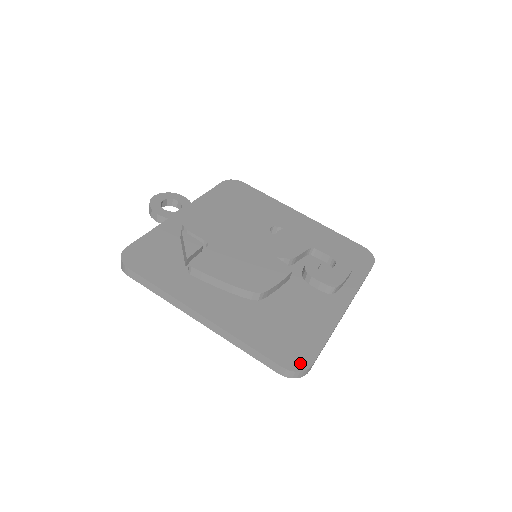
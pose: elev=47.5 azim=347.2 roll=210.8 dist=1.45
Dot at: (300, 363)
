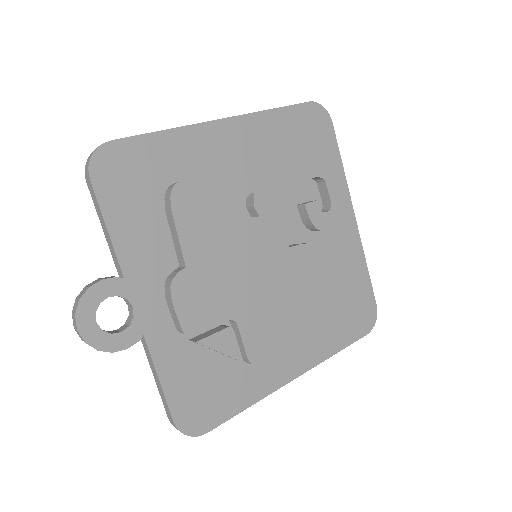
Dot at: (371, 316)
